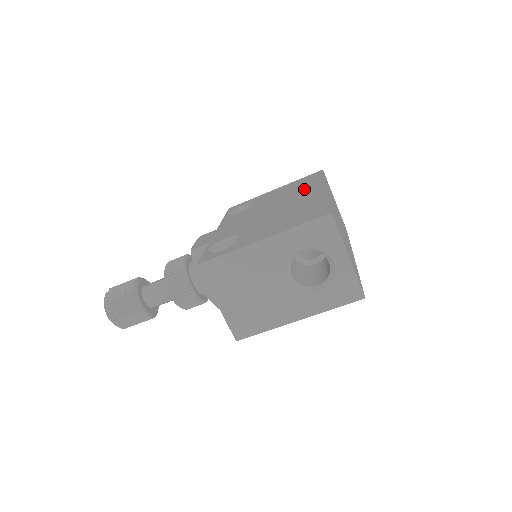
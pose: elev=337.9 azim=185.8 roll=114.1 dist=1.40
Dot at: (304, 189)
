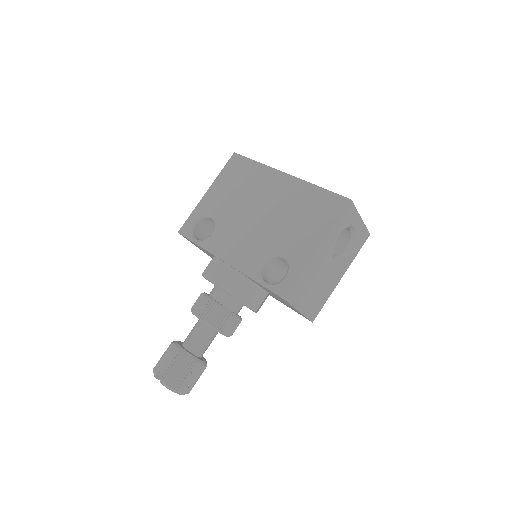
Dot at: (258, 182)
